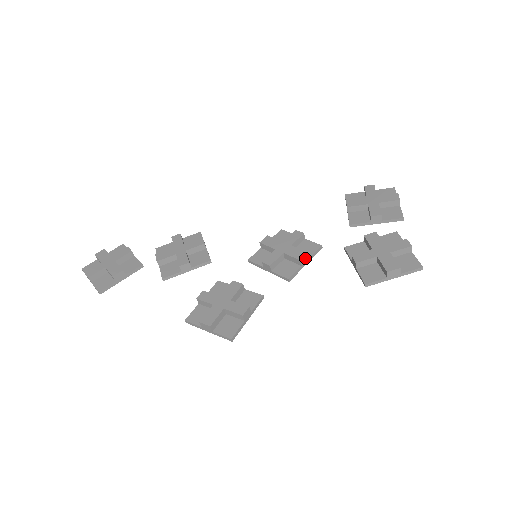
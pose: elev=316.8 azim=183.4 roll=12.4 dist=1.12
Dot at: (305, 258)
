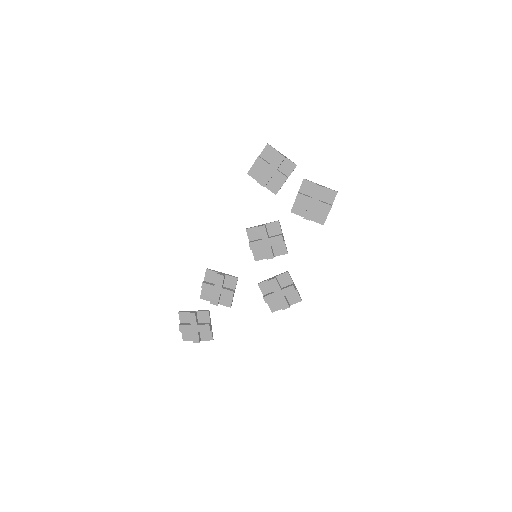
Dot at: (283, 238)
